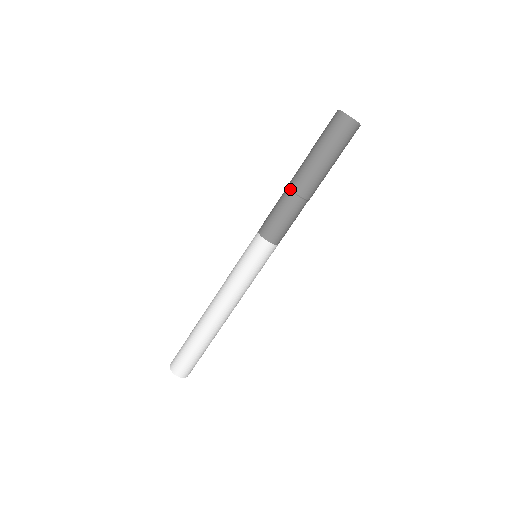
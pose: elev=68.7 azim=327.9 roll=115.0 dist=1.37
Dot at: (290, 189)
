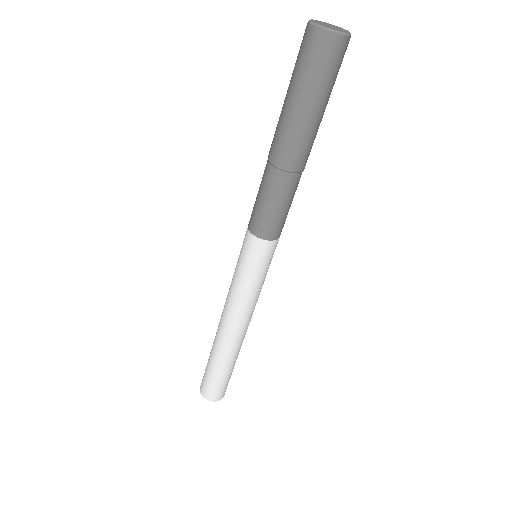
Dot at: (287, 171)
